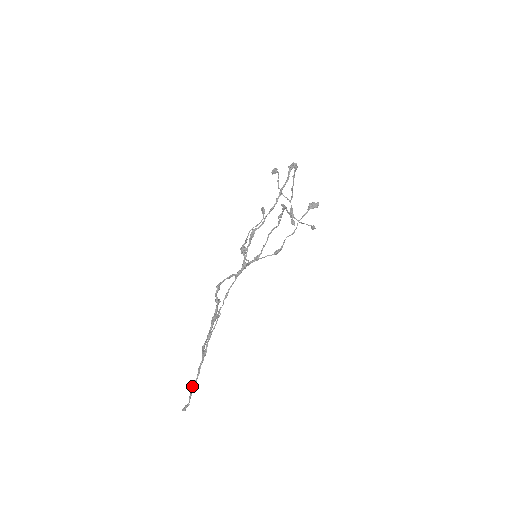
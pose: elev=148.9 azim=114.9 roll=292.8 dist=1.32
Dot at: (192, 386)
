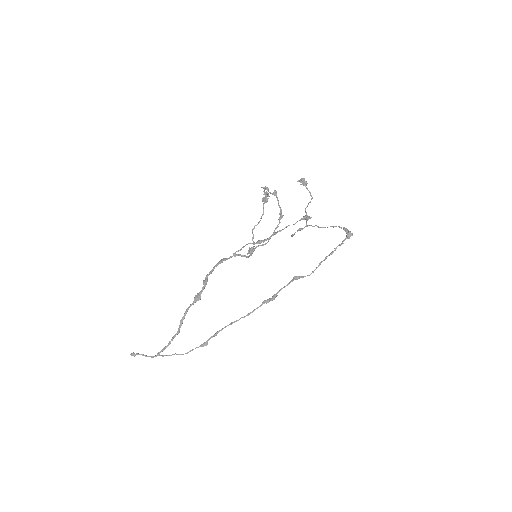
Dot at: occluded
